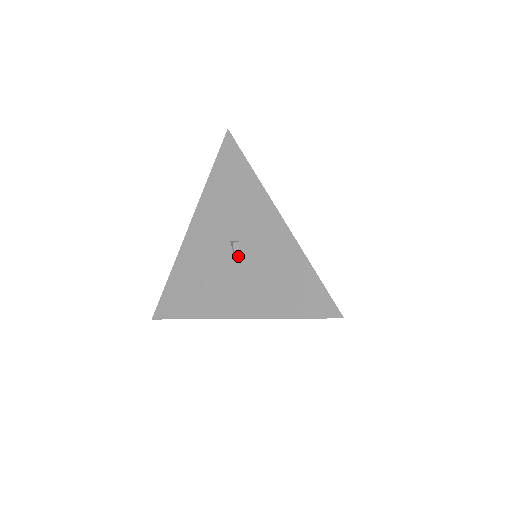
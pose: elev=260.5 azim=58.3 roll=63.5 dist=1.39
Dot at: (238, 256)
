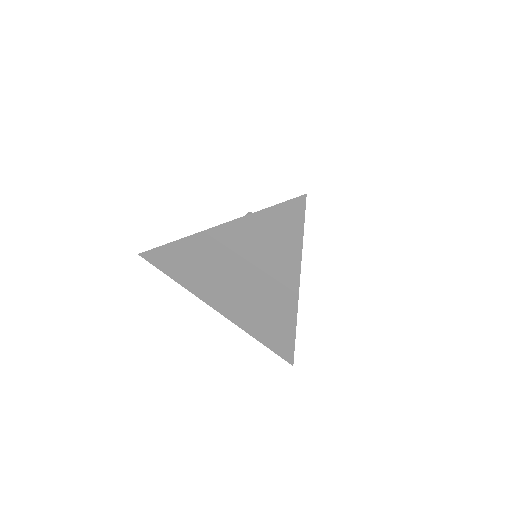
Dot at: occluded
